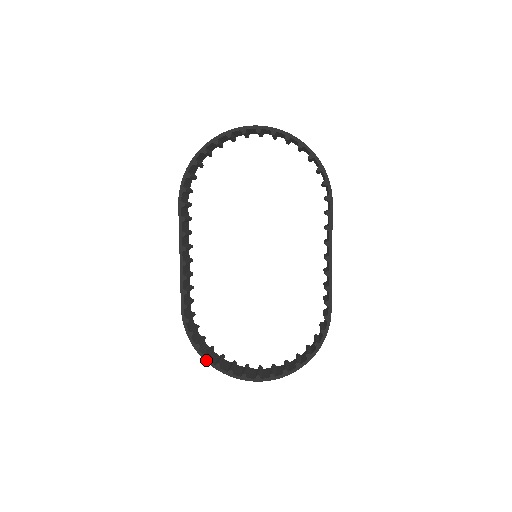
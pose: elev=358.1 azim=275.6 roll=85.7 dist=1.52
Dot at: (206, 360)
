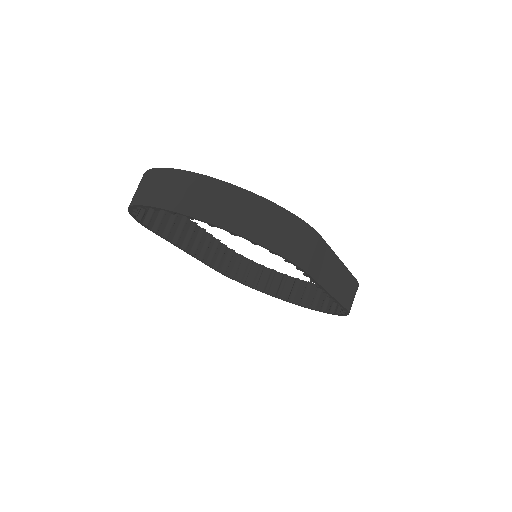
Dot at: occluded
